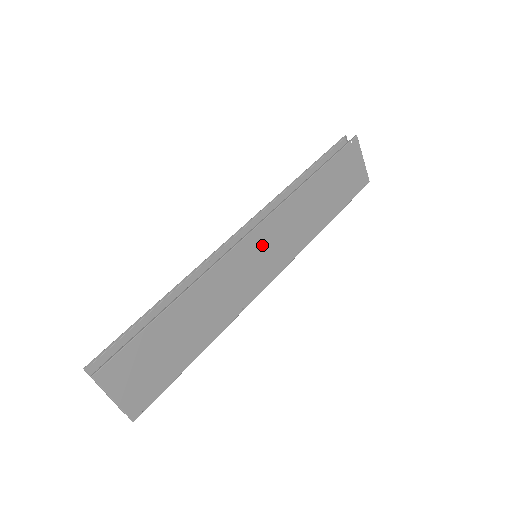
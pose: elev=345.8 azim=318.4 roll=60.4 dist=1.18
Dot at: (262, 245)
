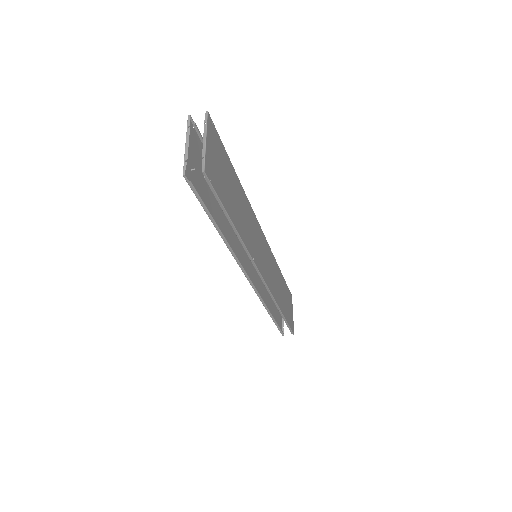
Dot at: (264, 250)
